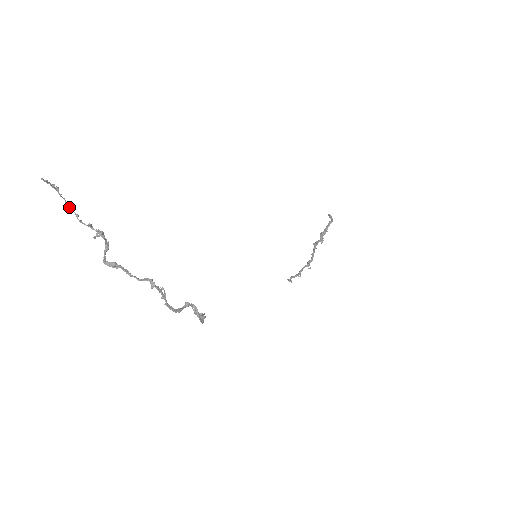
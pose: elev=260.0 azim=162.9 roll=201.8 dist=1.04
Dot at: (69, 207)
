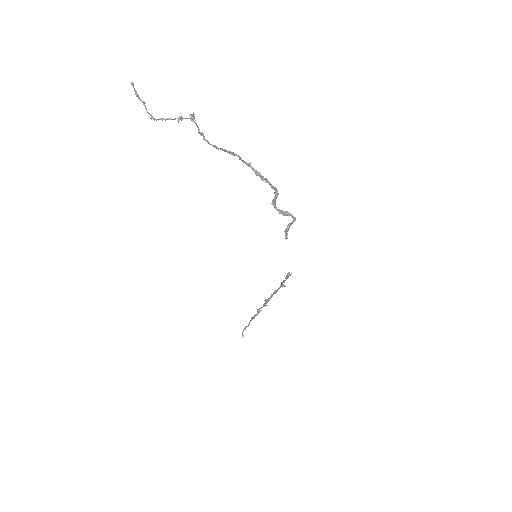
Dot at: (153, 119)
